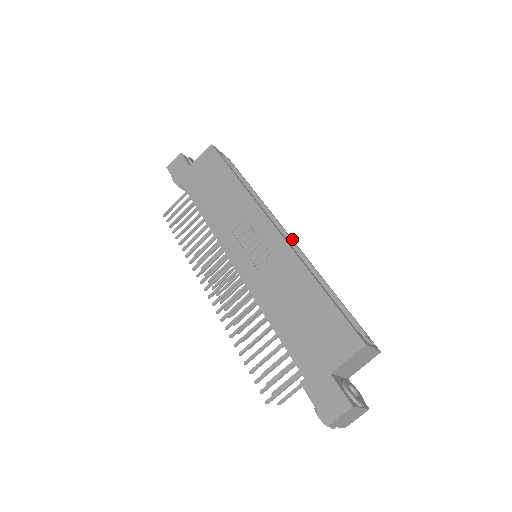
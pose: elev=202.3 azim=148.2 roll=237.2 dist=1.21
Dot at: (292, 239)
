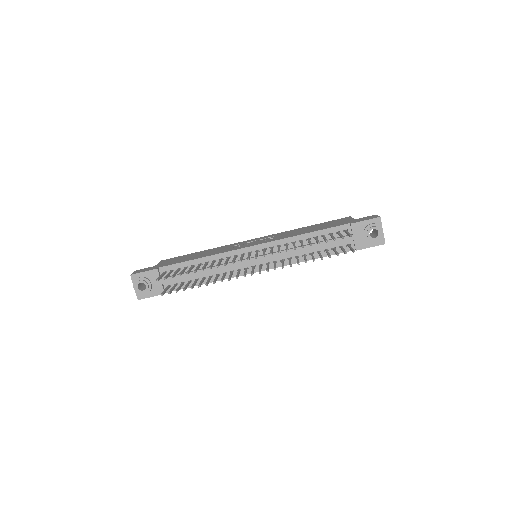
Dot at: occluded
